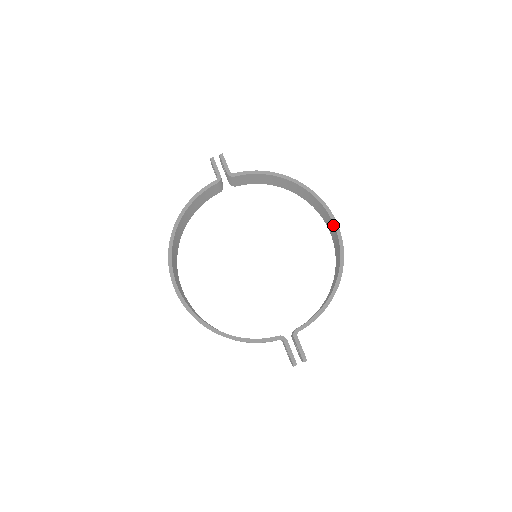
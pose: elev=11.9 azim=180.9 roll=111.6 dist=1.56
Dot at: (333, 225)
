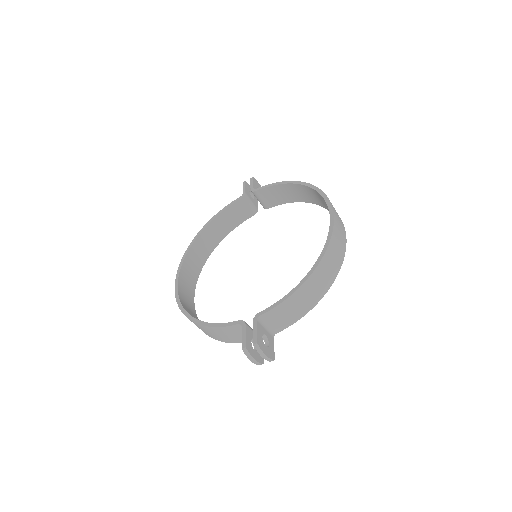
Dot at: (330, 214)
